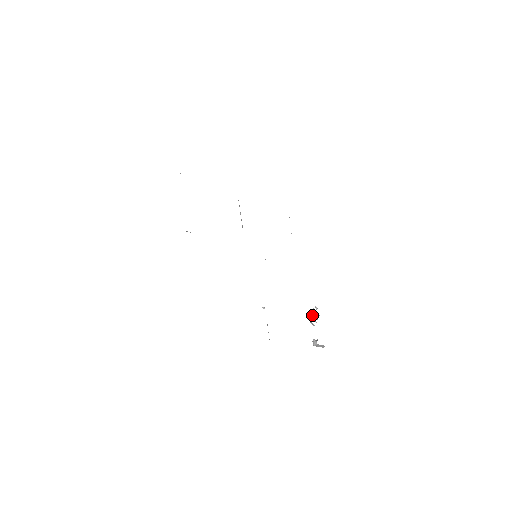
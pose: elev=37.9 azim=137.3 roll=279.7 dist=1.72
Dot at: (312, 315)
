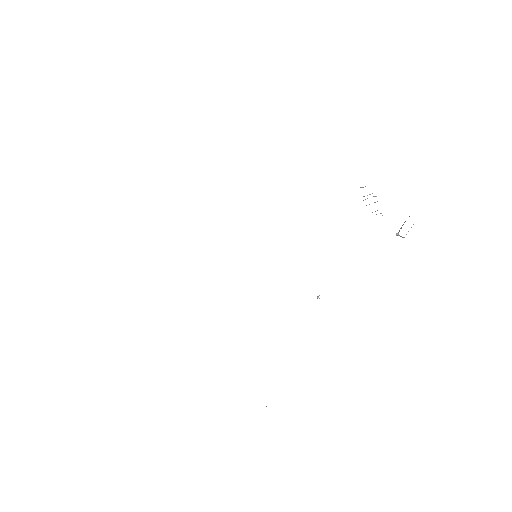
Dot at: occluded
